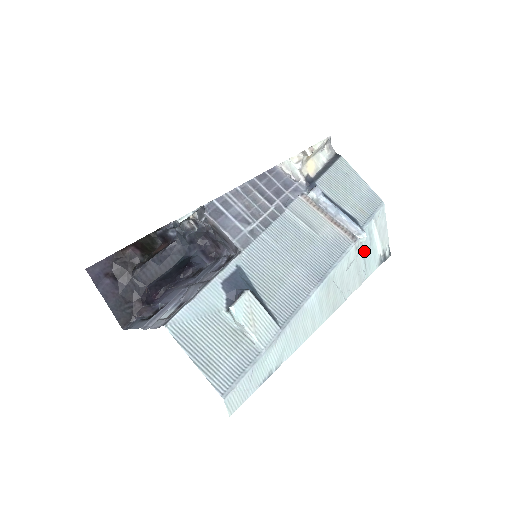
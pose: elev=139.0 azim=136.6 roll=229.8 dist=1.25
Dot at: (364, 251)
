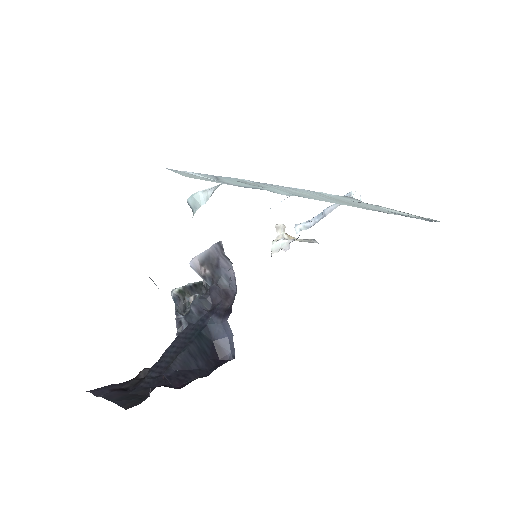
Dot at: occluded
